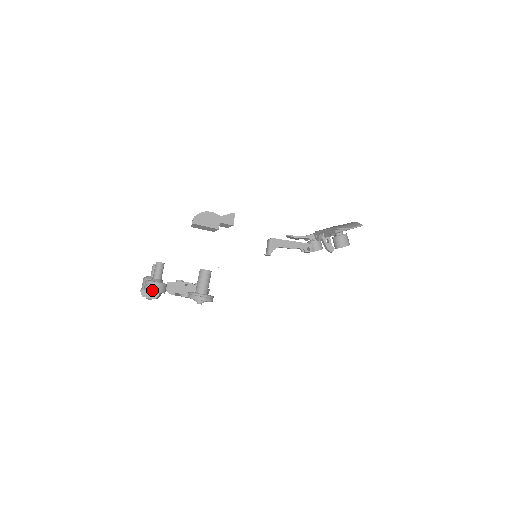
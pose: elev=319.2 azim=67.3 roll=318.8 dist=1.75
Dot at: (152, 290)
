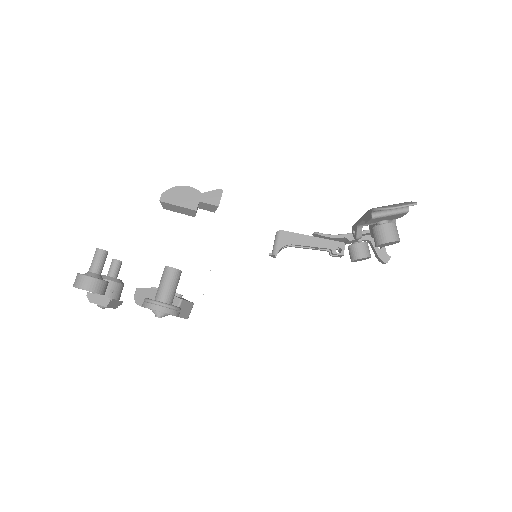
Dot at: (79, 286)
